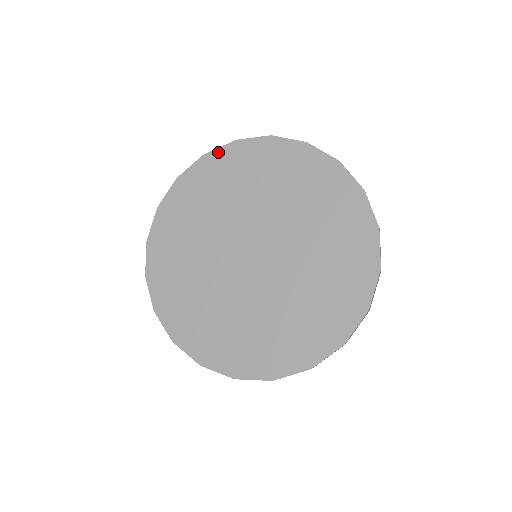
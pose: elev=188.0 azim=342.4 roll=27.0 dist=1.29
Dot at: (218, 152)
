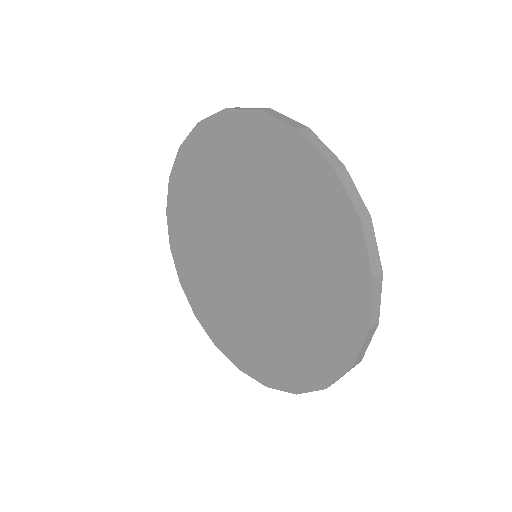
Dot at: (210, 122)
